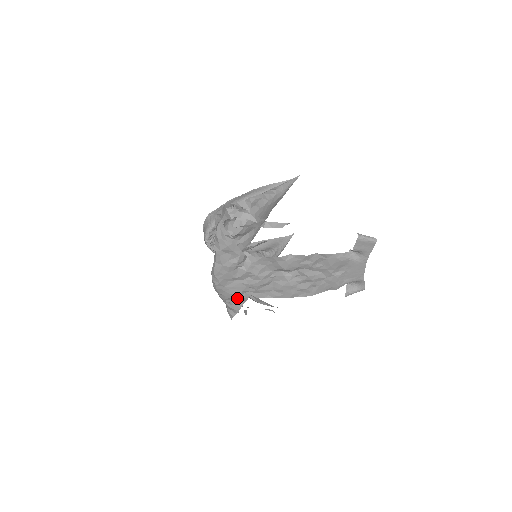
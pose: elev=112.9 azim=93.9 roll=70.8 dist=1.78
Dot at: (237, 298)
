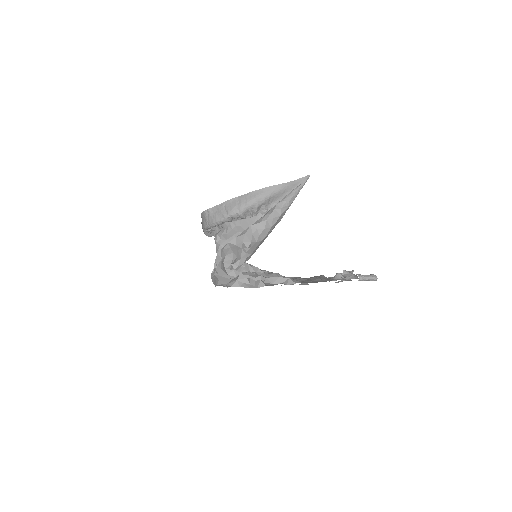
Dot at: occluded
